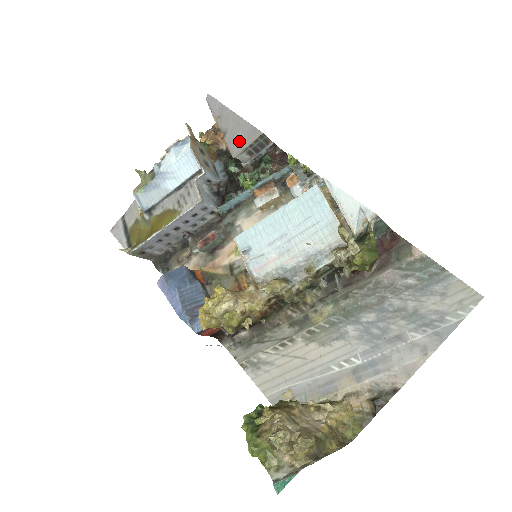
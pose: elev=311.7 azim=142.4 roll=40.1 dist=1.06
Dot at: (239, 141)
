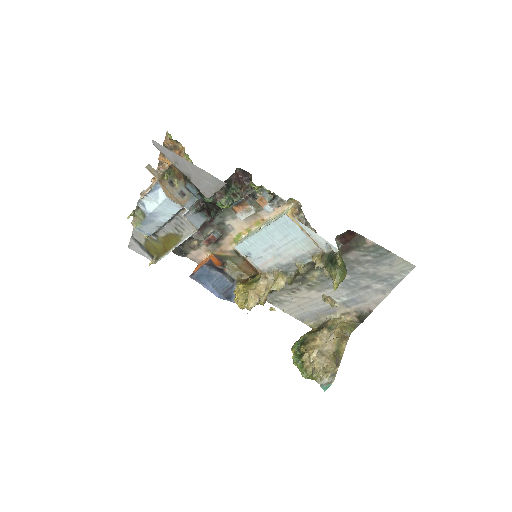
Dot at: (207, 187)
